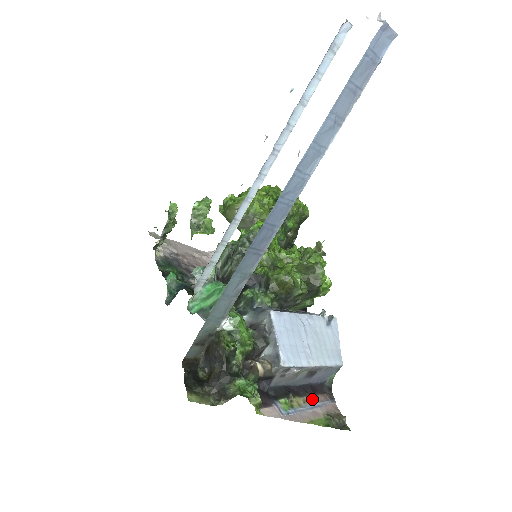
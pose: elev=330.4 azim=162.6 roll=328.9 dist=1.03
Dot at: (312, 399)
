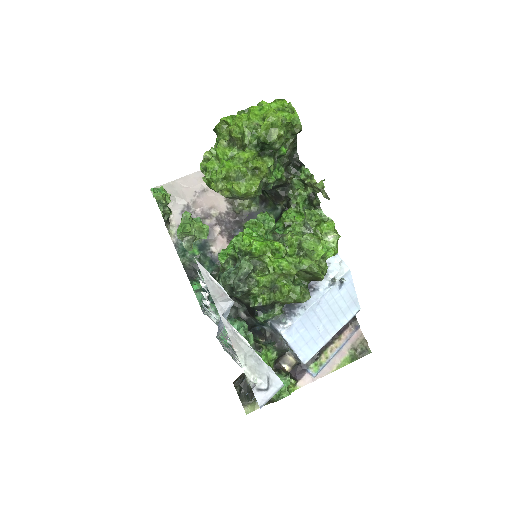
Dot at: (338, 342)
